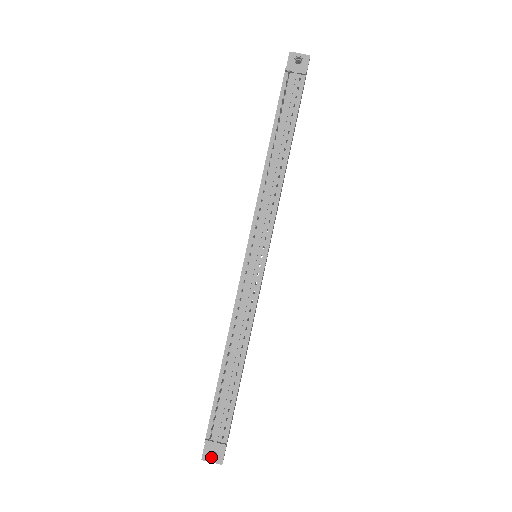
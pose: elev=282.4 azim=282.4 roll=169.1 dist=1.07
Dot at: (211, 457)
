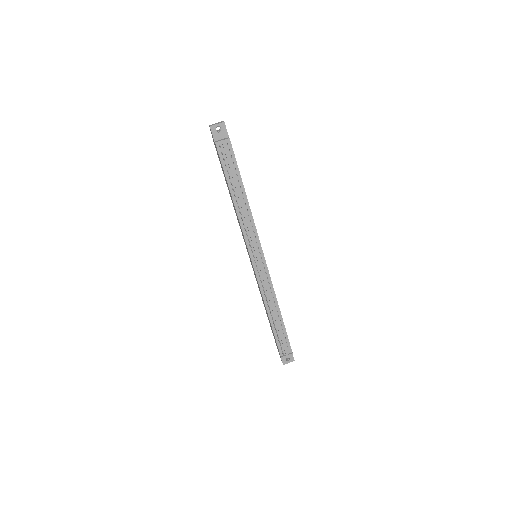
Dot at: (287, 361)
